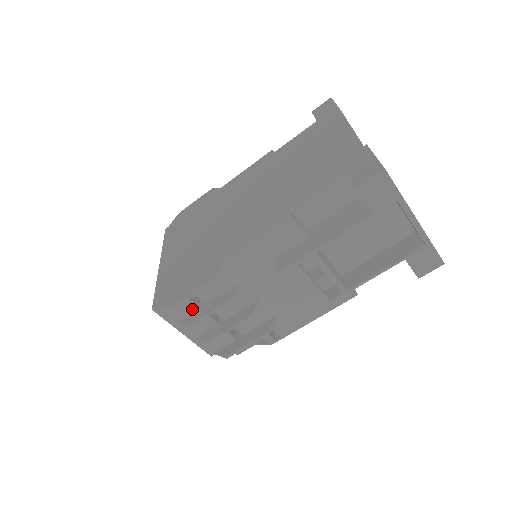
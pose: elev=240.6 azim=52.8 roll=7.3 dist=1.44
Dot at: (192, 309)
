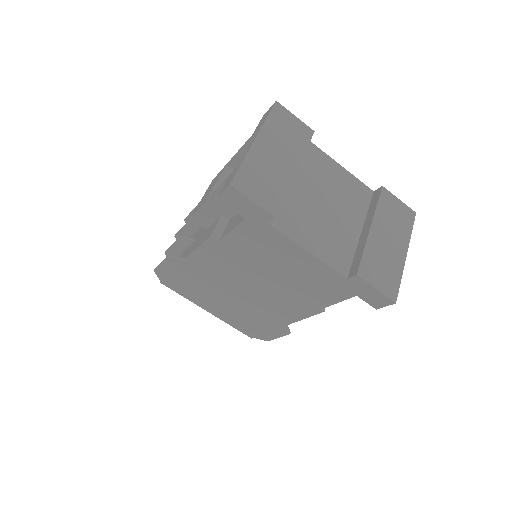
Dot at: occluded
